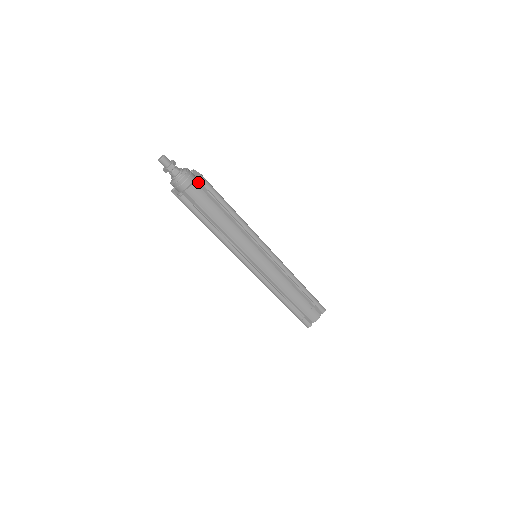
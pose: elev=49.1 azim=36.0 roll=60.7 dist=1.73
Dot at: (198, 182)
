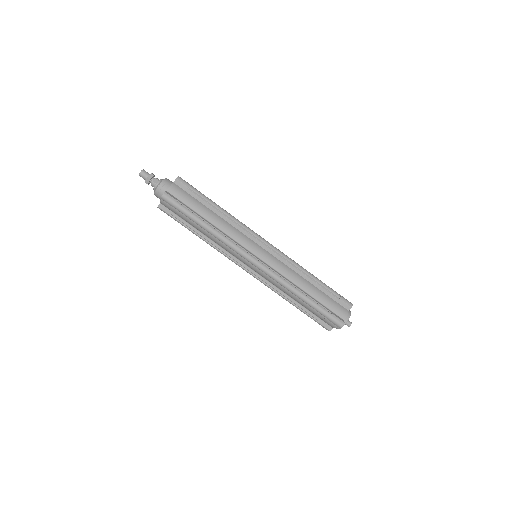
Dot at: (177, 182)
